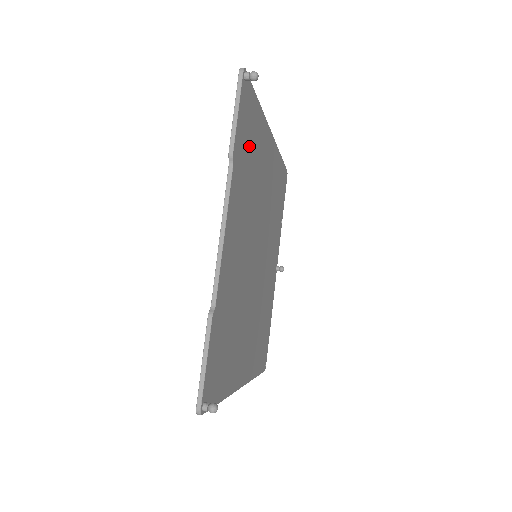
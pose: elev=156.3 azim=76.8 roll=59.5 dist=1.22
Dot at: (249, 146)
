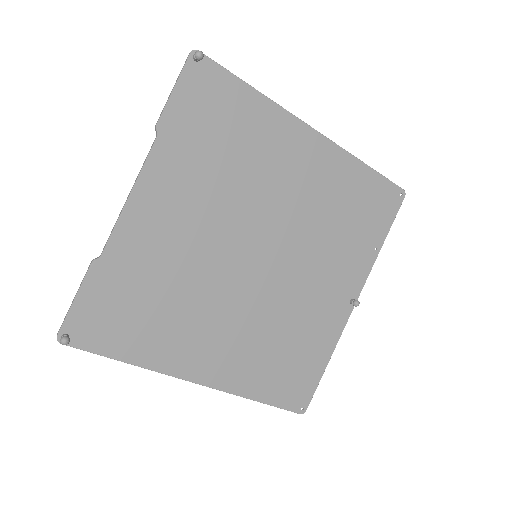
Dot at: (216, 128)
